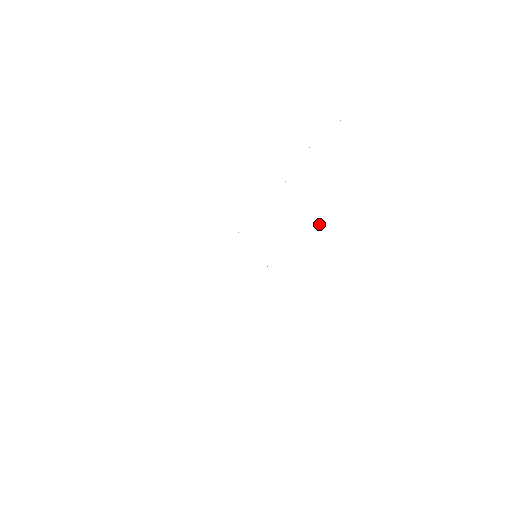
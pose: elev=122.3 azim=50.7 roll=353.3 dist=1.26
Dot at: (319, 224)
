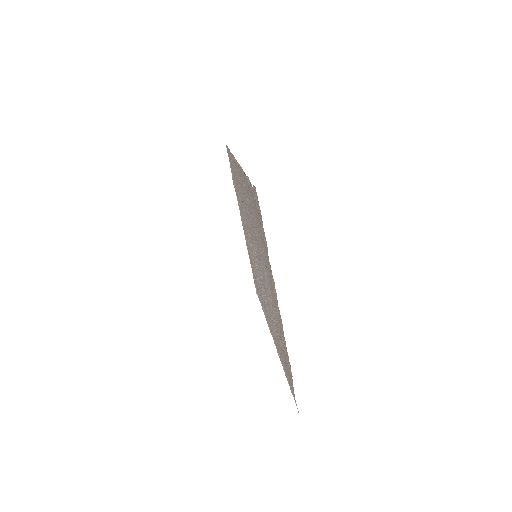
Dot at: (250, 263)
